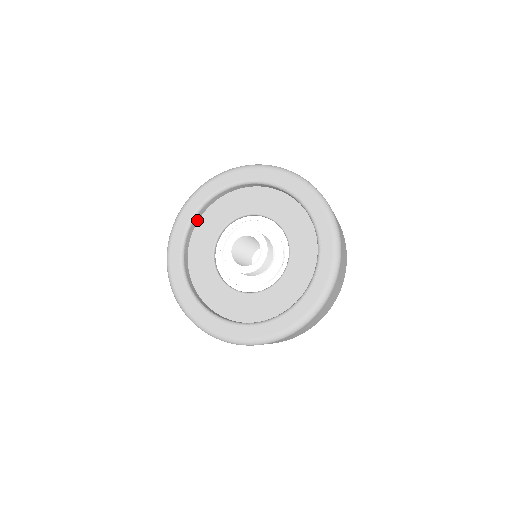
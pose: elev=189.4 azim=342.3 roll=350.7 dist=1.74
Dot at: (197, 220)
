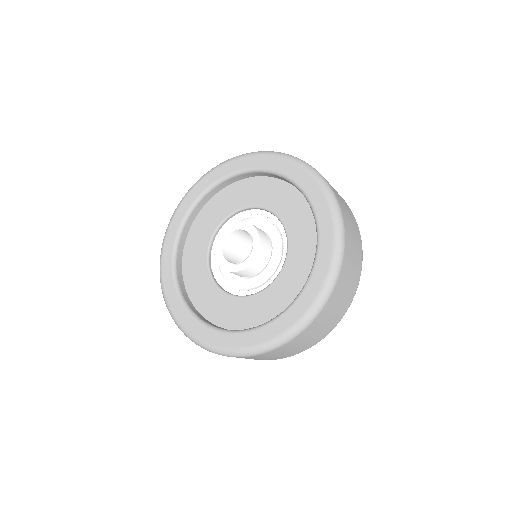
Dot at: (217, 191)
